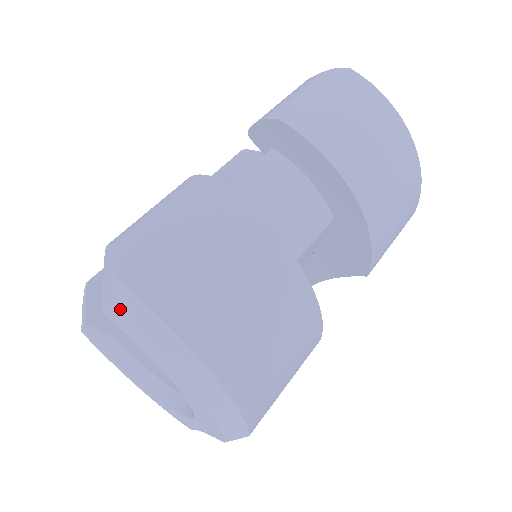
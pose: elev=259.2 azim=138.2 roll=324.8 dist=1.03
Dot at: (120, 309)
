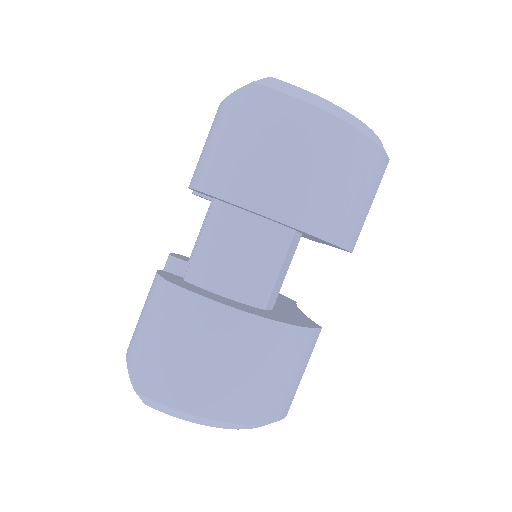
Dot at: (150, 406)
